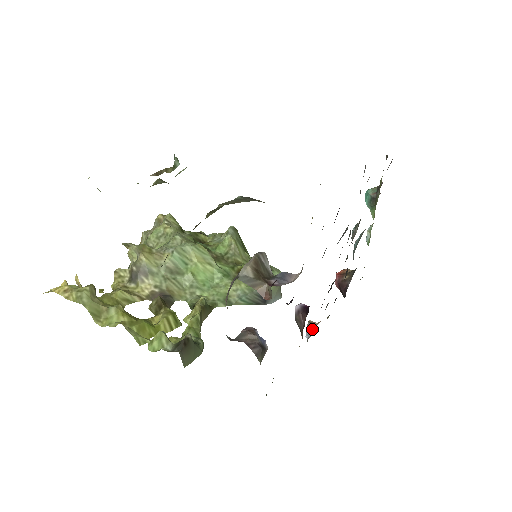
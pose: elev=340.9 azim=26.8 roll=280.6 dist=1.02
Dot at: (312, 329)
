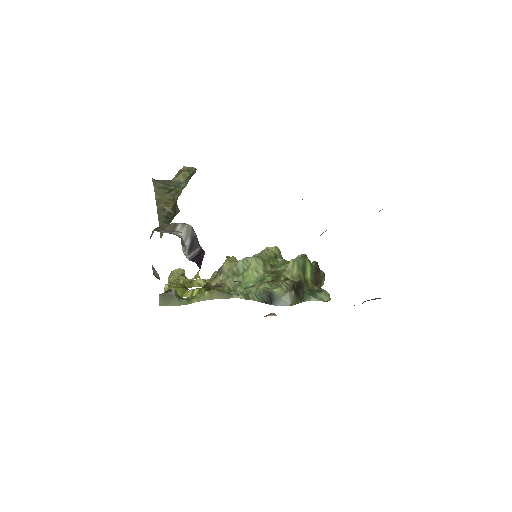
Dot at: occluded
